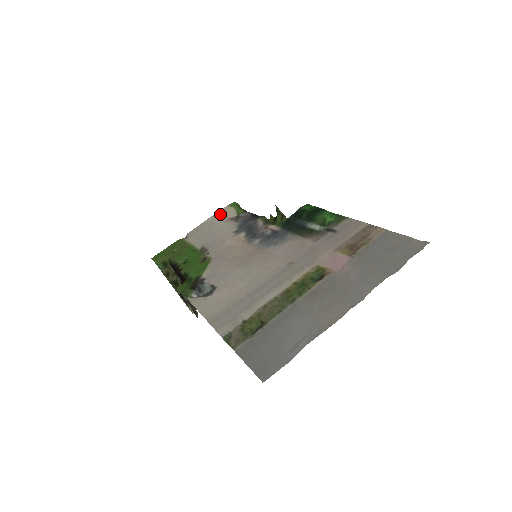
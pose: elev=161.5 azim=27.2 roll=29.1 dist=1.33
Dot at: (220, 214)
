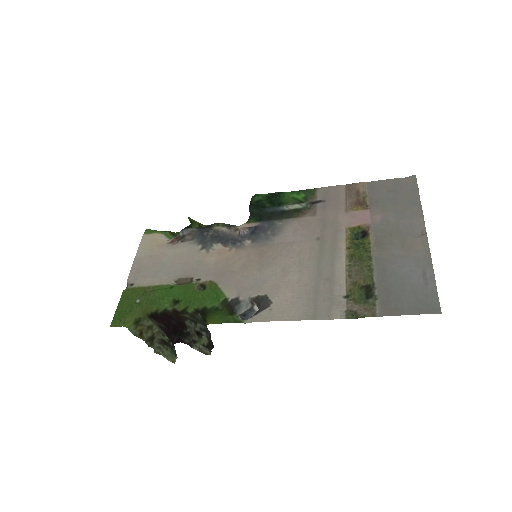
Dot at: (148, 245)
